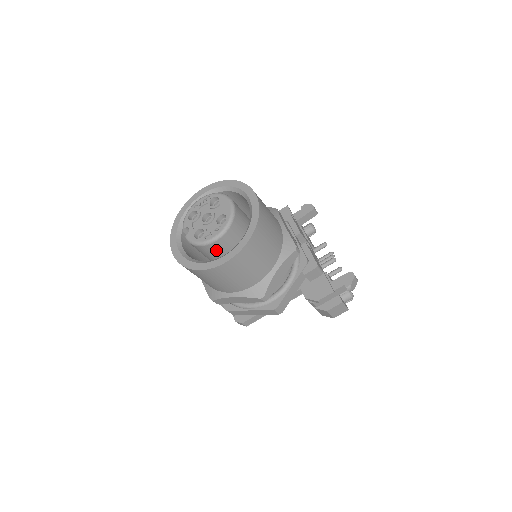
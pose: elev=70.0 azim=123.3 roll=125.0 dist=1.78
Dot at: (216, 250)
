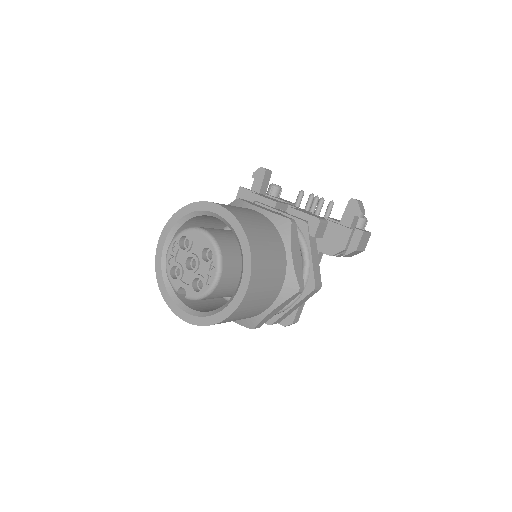
Dot at: (225, 286)
